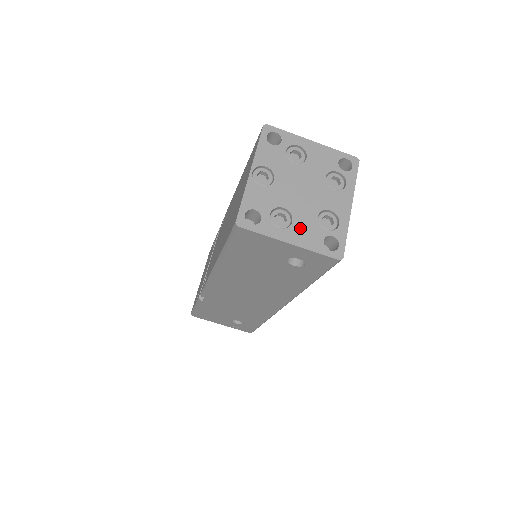
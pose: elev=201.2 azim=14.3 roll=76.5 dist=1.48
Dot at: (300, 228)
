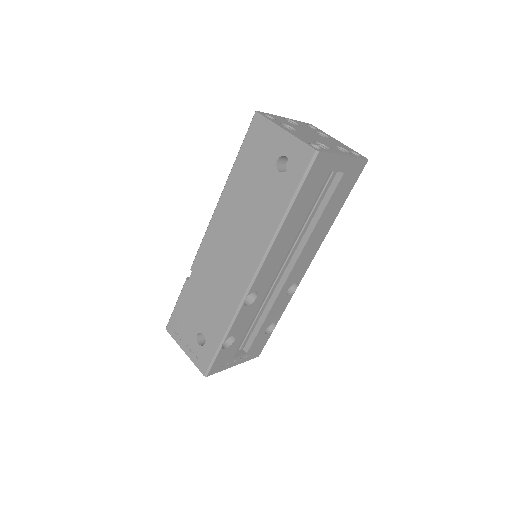
Dot at: (298, 134)
